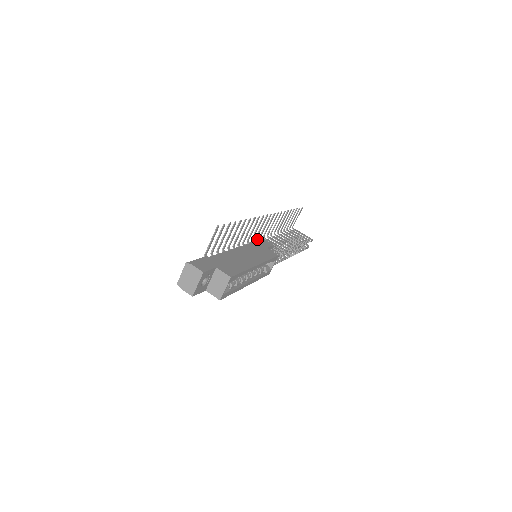
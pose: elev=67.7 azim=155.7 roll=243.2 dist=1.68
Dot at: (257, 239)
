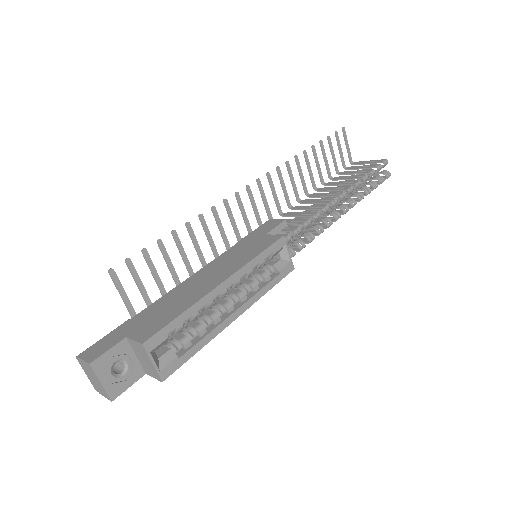
Dot at: occluded
